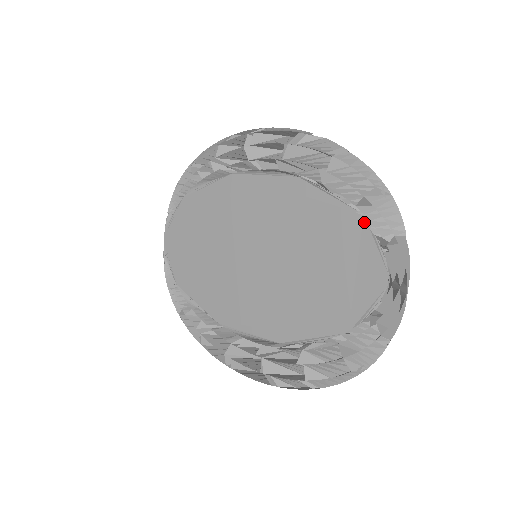
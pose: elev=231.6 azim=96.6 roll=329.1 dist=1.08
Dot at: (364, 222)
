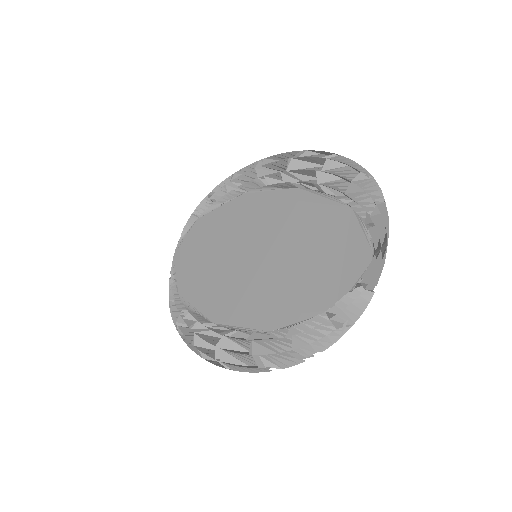
Dot at: (352, 213)
